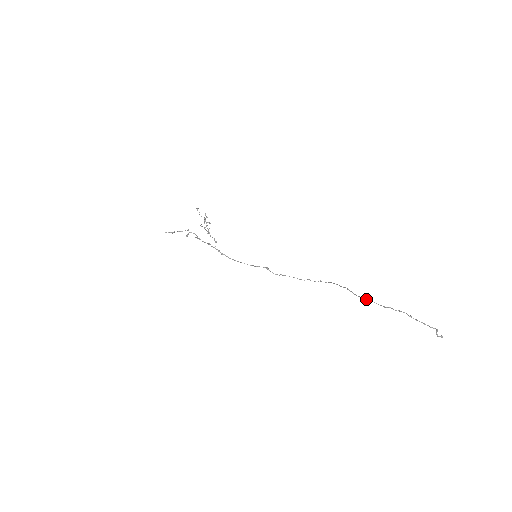
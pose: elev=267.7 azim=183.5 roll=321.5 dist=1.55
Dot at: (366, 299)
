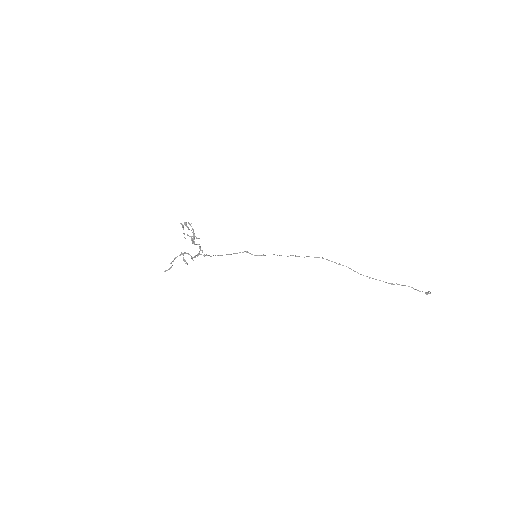
Dot at: occluded
